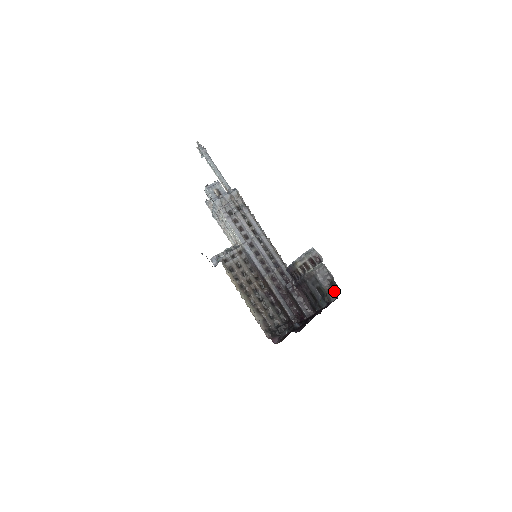
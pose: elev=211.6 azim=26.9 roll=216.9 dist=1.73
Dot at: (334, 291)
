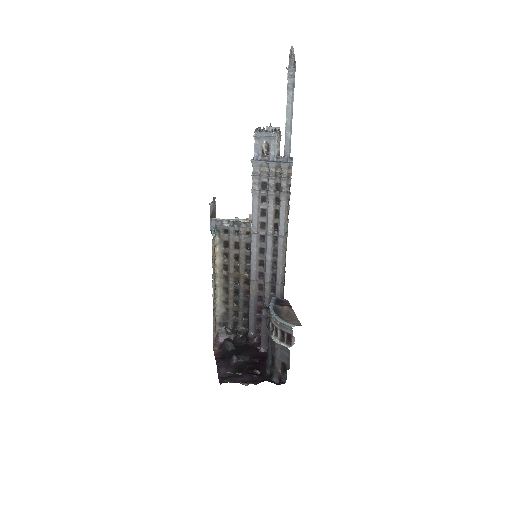
Dot at: (280, 377)
